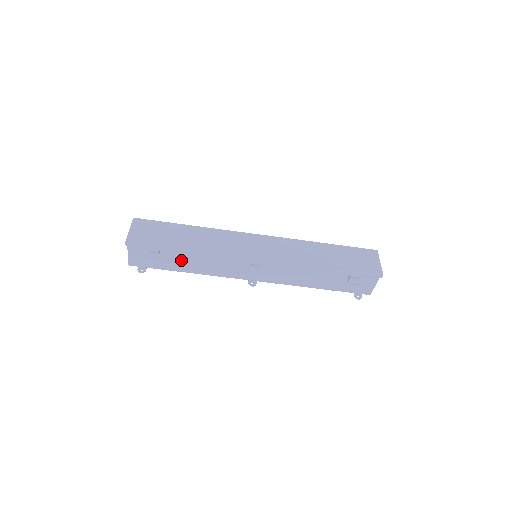
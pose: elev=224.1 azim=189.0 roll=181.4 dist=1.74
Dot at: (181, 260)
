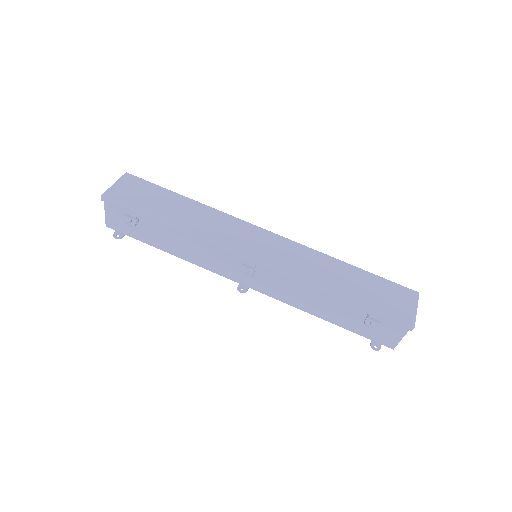
Dot at: (162, 235)
